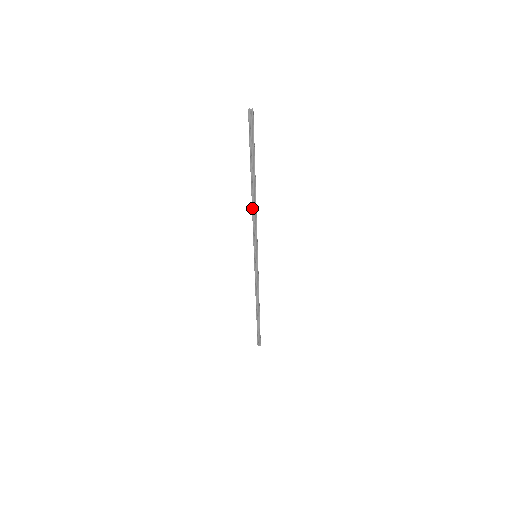
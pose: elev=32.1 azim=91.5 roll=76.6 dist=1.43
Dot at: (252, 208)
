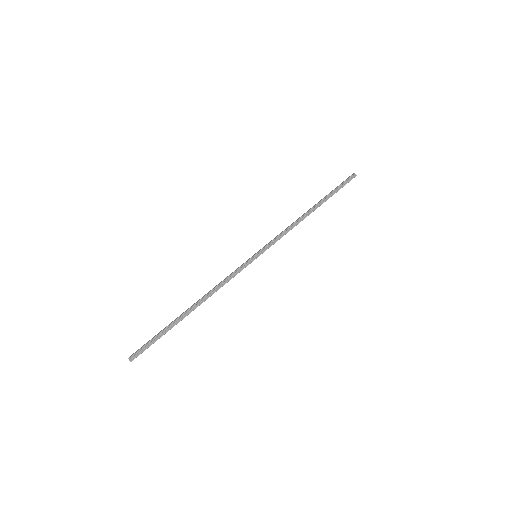
Dot at: (298, 219)
